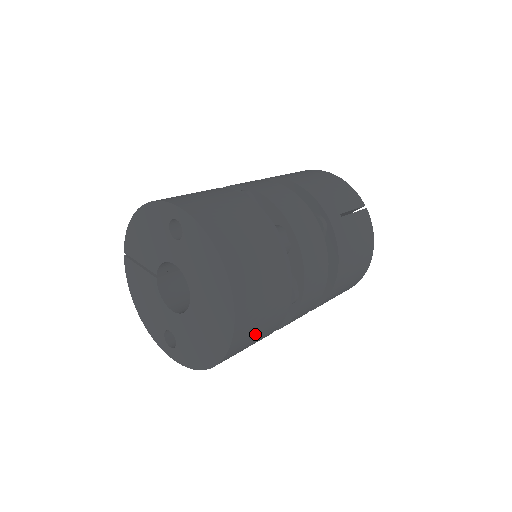
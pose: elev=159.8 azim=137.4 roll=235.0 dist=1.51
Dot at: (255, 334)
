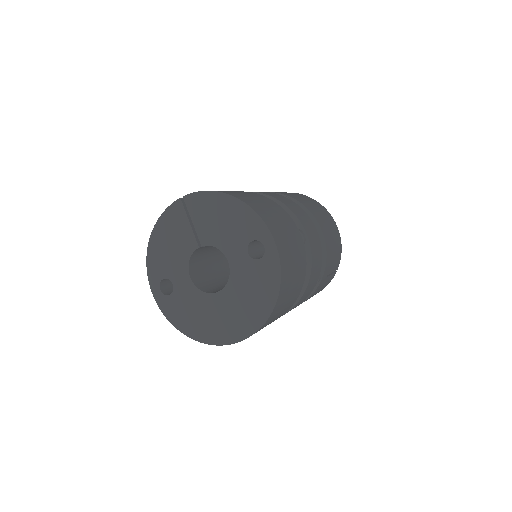
Dot at: occluded
